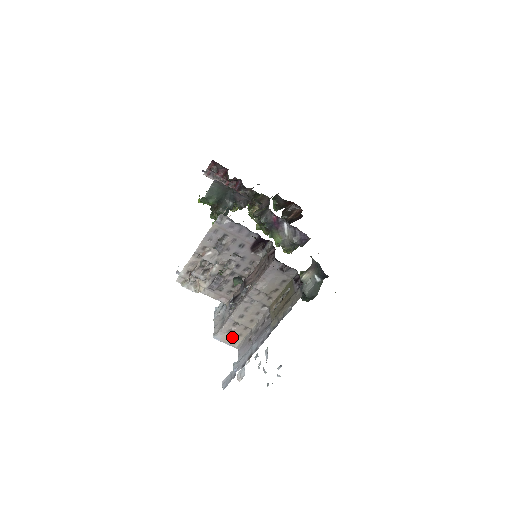
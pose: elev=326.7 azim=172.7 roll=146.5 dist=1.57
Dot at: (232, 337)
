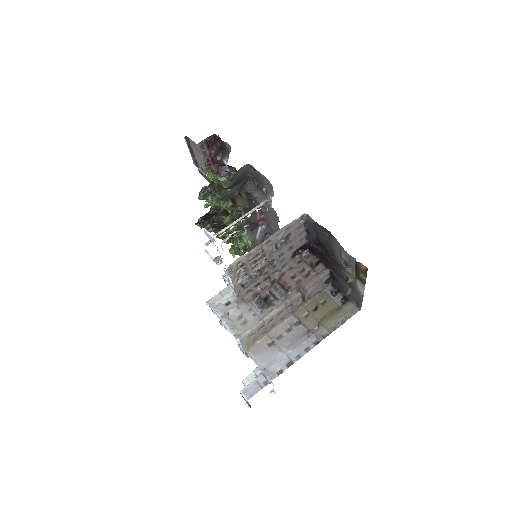
Dot at: (250, 341)
